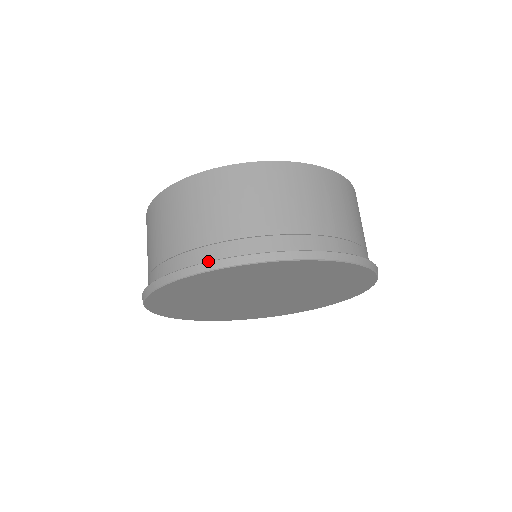
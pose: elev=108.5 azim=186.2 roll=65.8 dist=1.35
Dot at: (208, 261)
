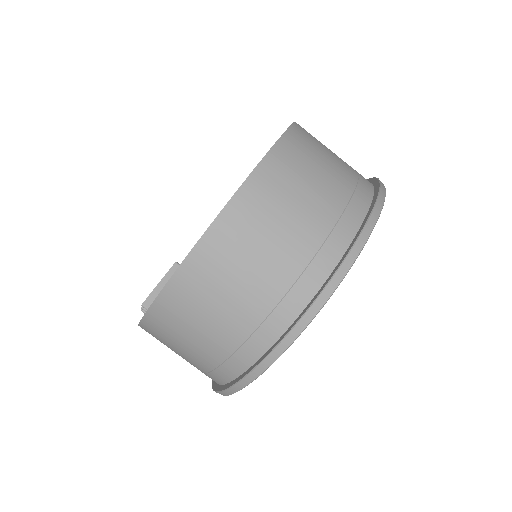
Dot at: (291, 319)
